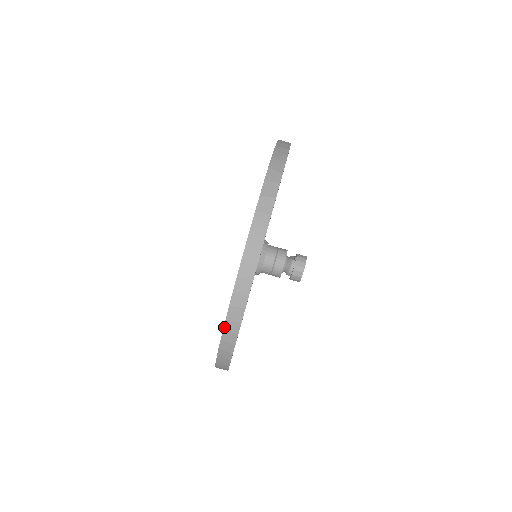
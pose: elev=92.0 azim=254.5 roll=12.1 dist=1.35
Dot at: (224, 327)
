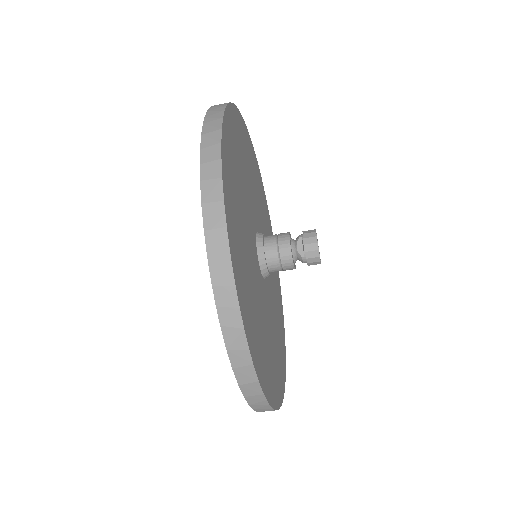
Dot at: occluded
